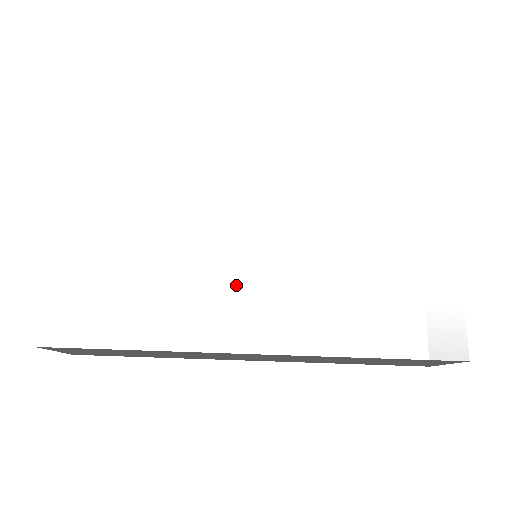
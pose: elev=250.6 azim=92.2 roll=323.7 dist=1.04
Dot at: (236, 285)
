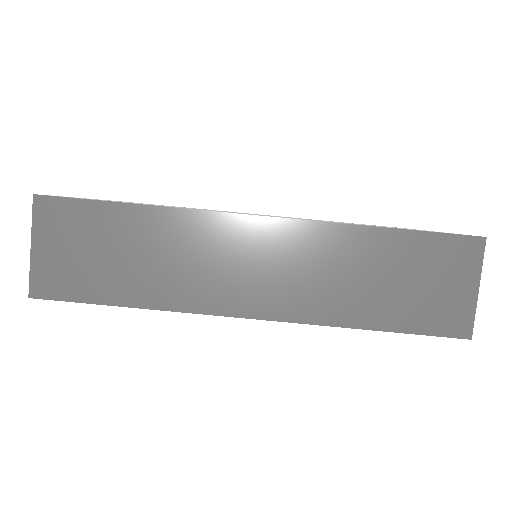
Dot at: (242, 213)
